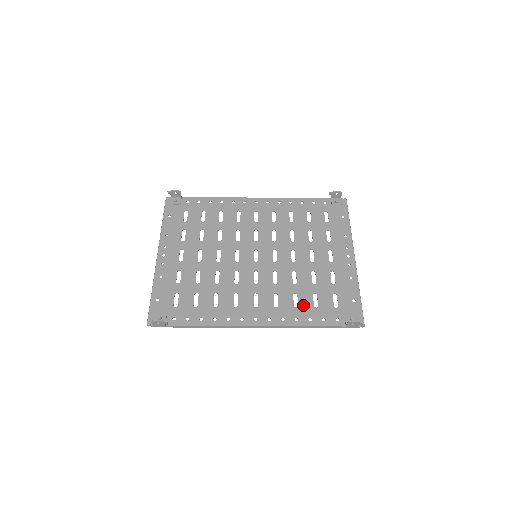
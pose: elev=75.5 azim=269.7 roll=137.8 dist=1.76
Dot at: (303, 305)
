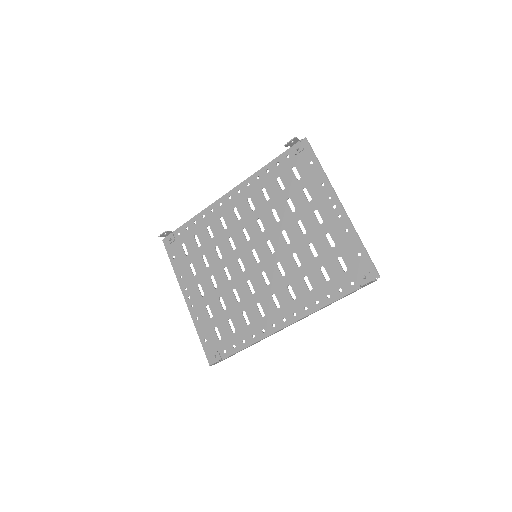
Dot at: (316, 285)
